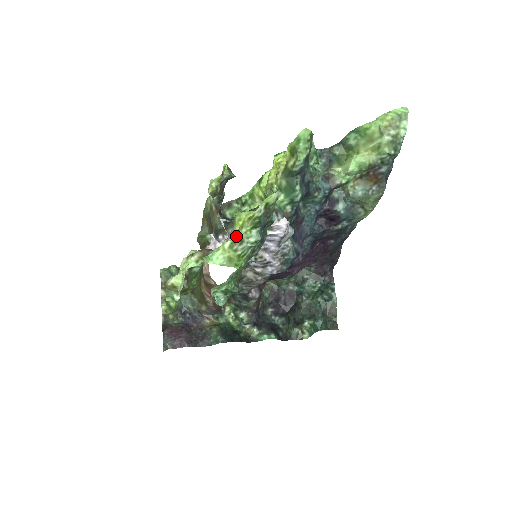
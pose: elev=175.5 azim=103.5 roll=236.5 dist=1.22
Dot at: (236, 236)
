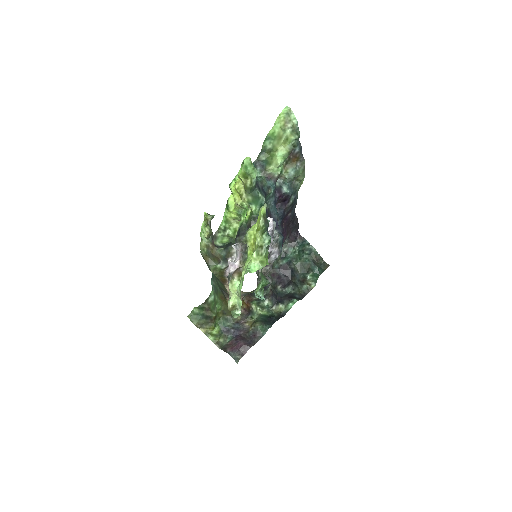
Dot at: (256, 246)
